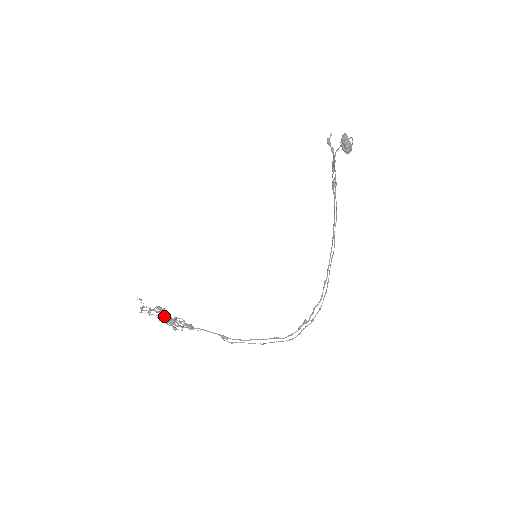
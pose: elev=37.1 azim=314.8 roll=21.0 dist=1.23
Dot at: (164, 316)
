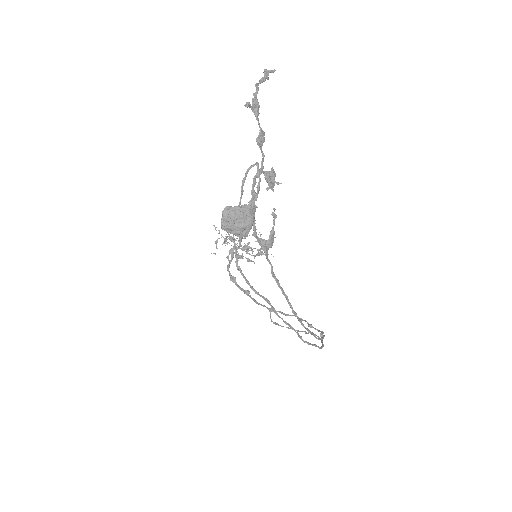
Dot at: occluded
